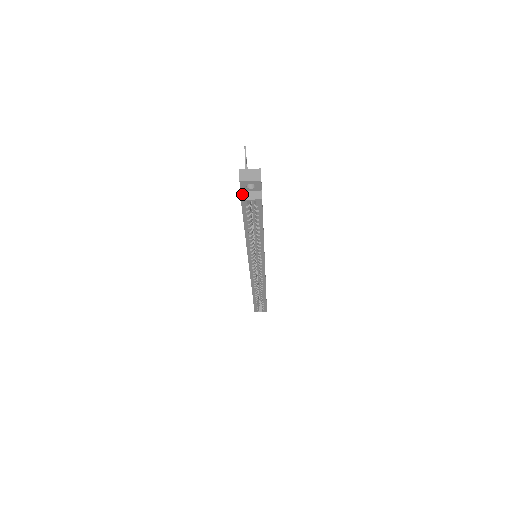
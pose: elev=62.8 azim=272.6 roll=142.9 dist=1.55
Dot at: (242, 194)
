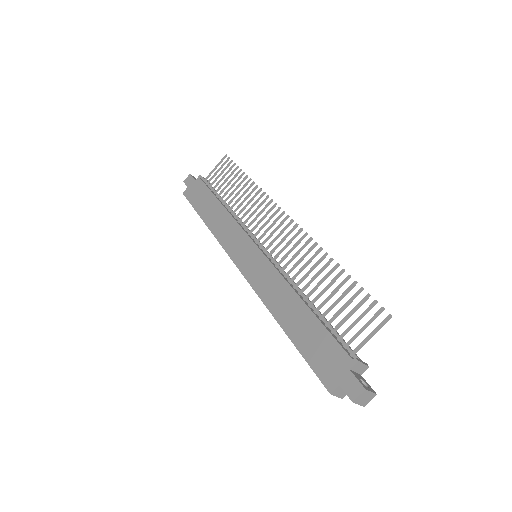
Dot at: (337, 389)
